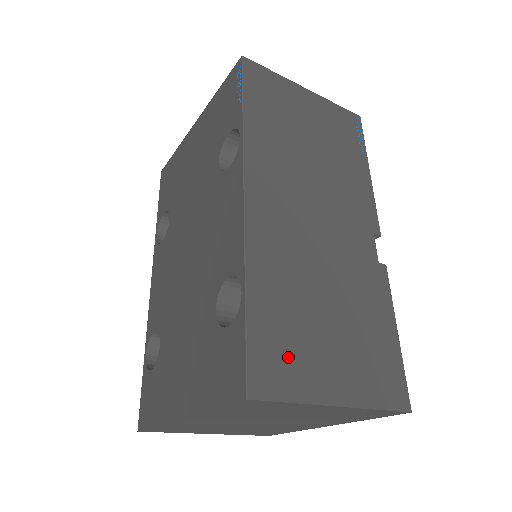
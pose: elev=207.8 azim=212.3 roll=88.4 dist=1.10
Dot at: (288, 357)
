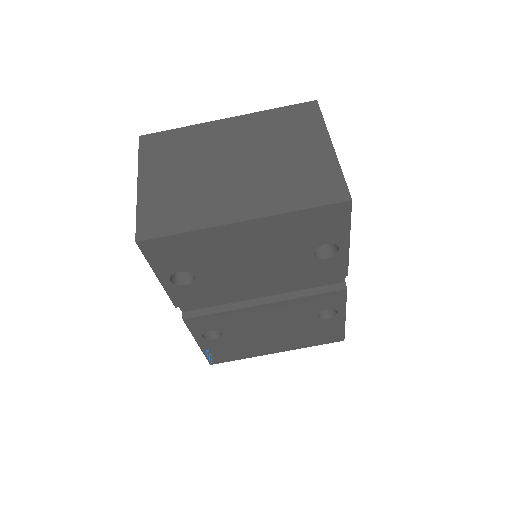
Dot at: occluded
